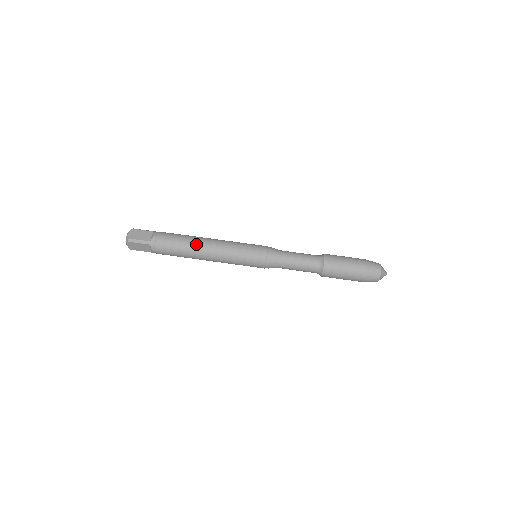
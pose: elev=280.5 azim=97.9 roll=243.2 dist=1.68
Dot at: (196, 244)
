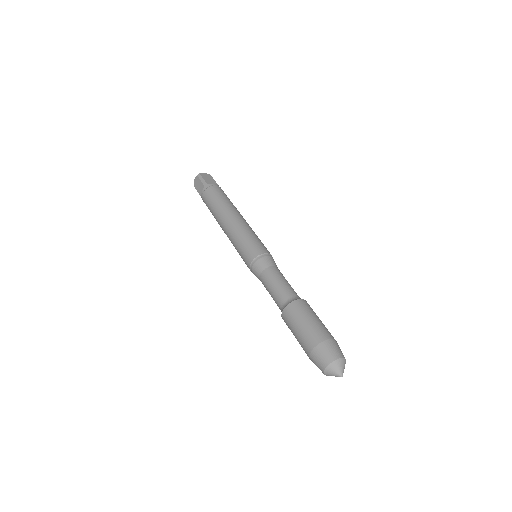
Dot at: (229, 207)
